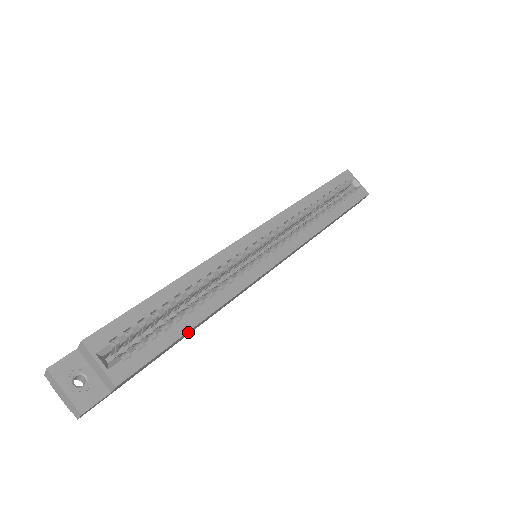
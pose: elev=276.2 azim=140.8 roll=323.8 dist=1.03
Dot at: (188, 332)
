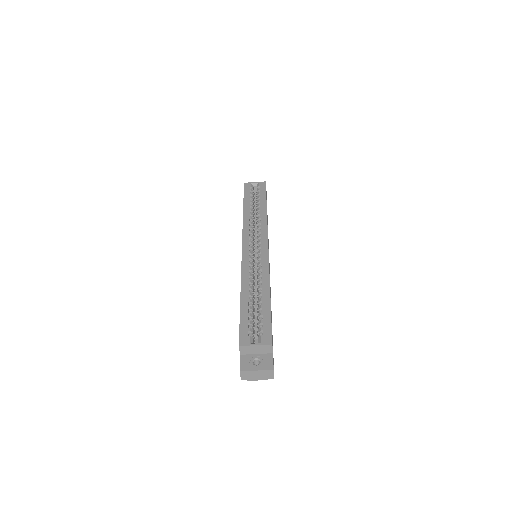
Dot at: occluded
